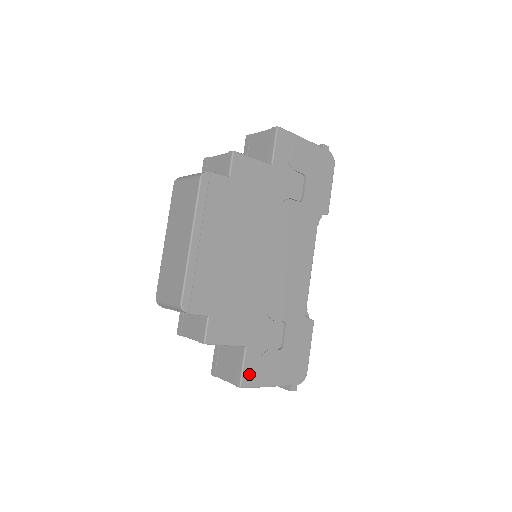
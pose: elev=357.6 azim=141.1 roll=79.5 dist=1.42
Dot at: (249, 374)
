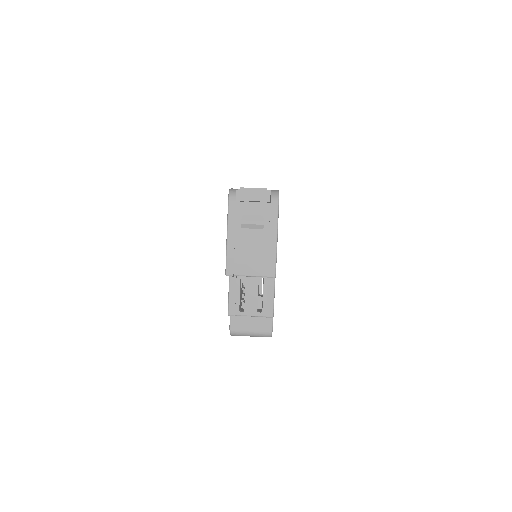
Dot at: occluded
